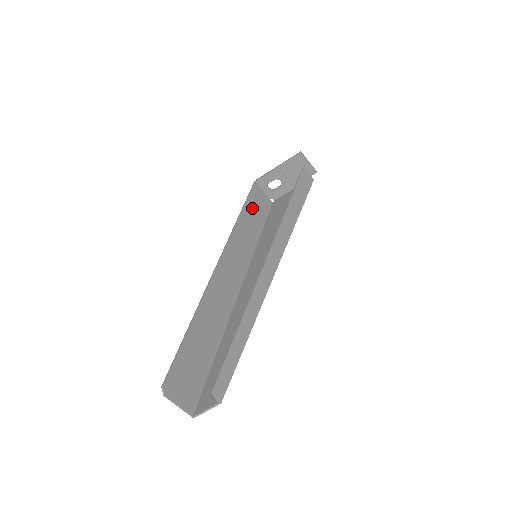
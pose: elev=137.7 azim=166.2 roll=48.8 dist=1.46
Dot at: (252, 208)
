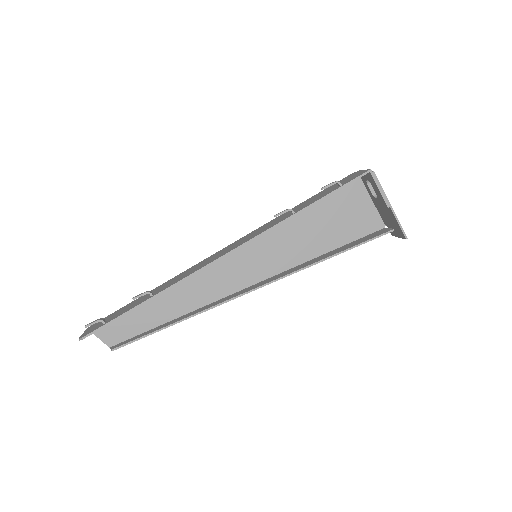
Dot at: occluded
